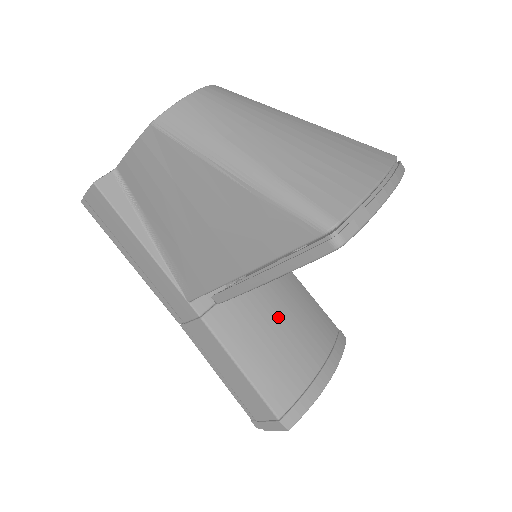
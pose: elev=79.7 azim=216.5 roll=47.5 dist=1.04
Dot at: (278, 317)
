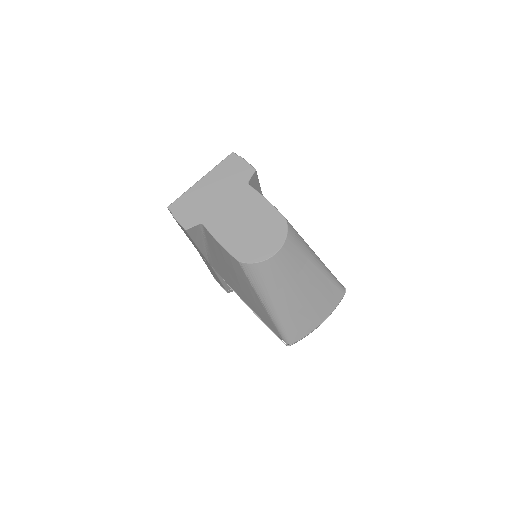
Dot at: occluded
